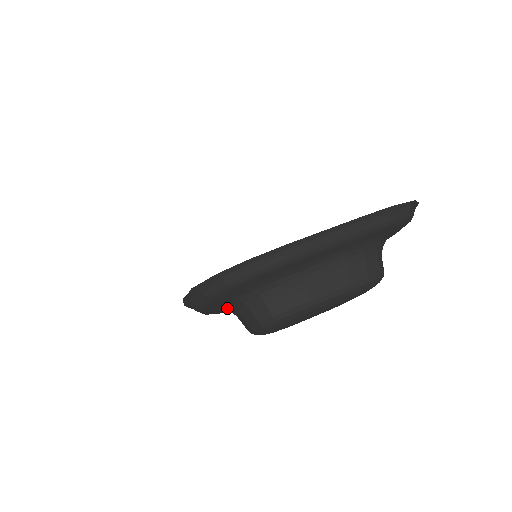
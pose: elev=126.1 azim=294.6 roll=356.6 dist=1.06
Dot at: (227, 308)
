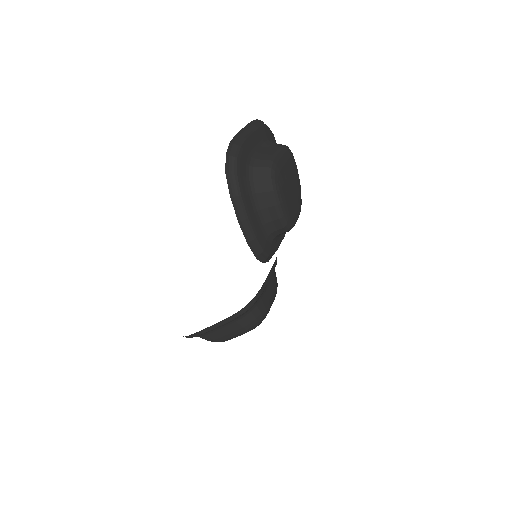
Dot at: (255, 204)
